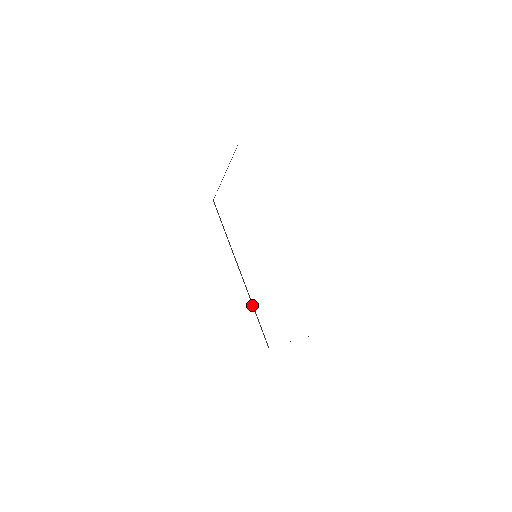
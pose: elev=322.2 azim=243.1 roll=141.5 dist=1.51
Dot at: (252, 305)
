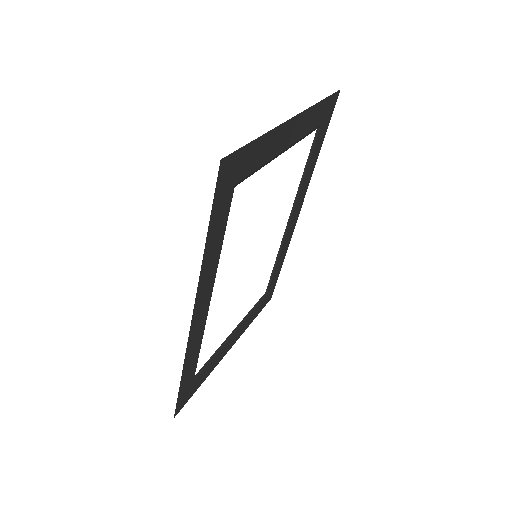
Dot at: (277, 255)
